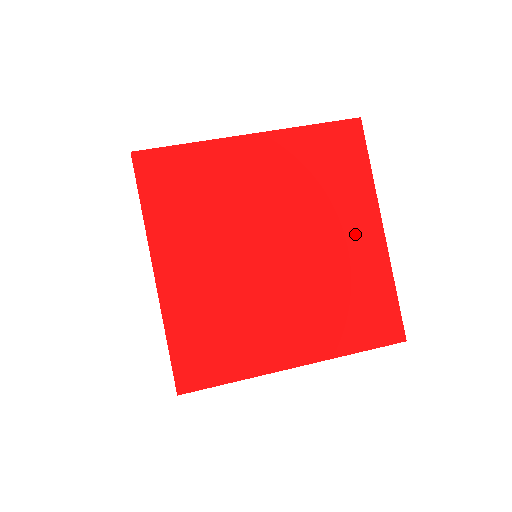
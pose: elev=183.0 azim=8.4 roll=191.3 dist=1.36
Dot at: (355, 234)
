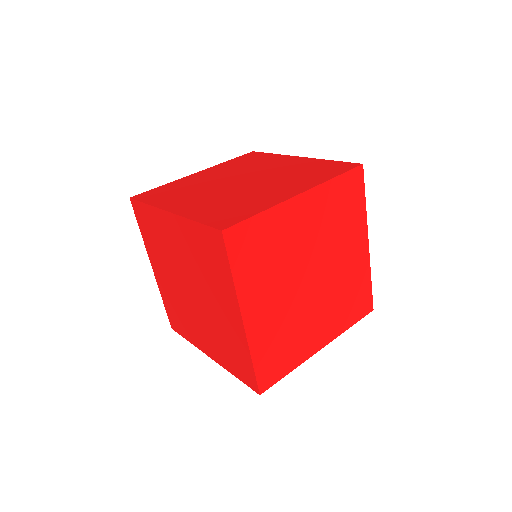
Dot at: (227, 312)
